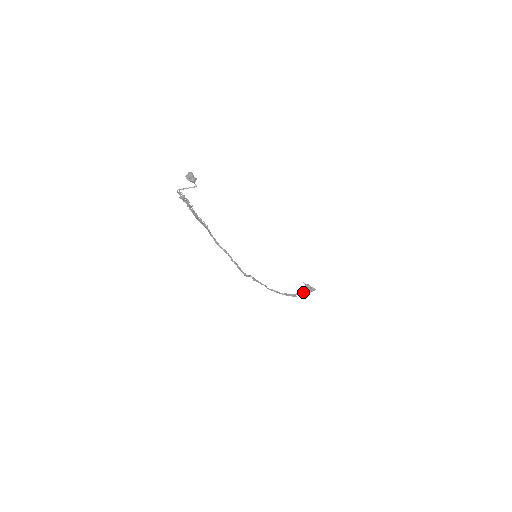
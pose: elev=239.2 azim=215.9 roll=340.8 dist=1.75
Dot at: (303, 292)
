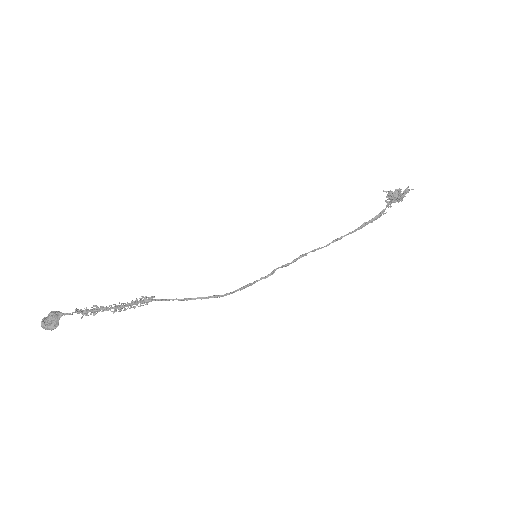
Dot at: (392, 202)
